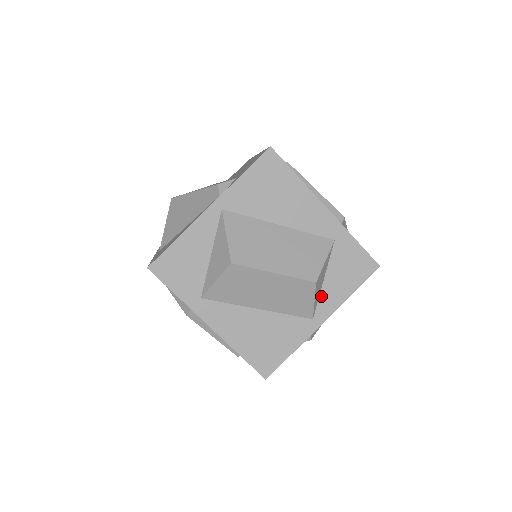
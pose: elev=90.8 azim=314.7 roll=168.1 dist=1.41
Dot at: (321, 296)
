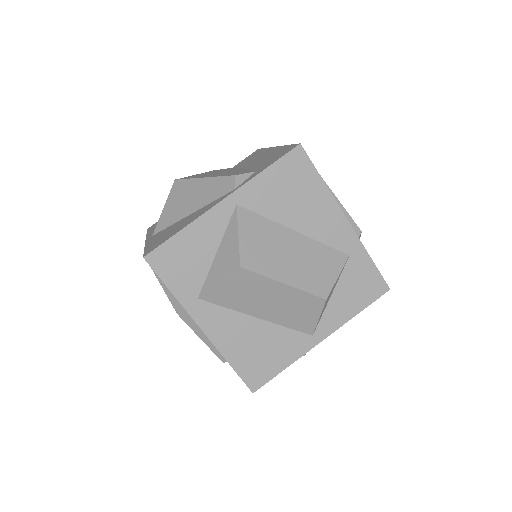
Dot at: (325, 312)
